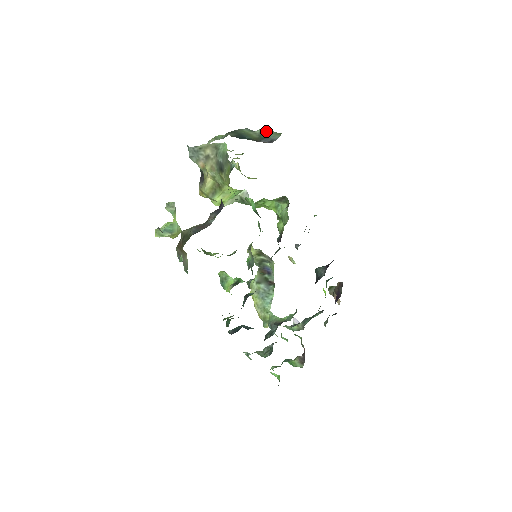
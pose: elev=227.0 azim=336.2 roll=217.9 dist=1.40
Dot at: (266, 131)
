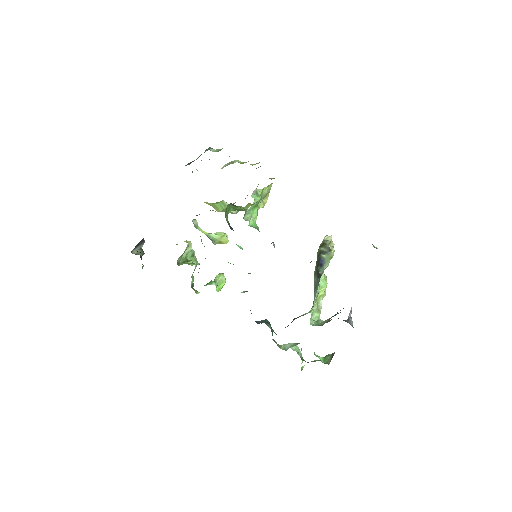
Dot at: occluded
